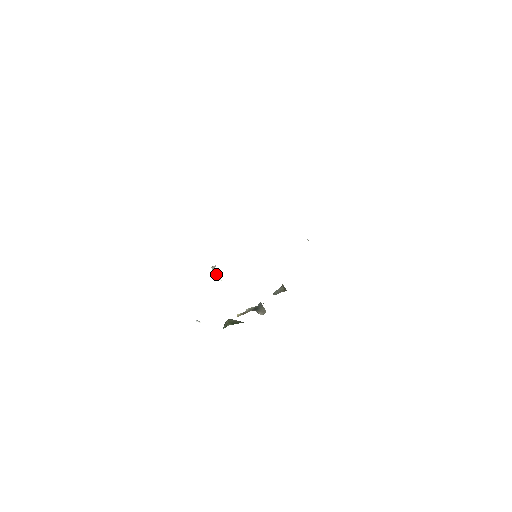
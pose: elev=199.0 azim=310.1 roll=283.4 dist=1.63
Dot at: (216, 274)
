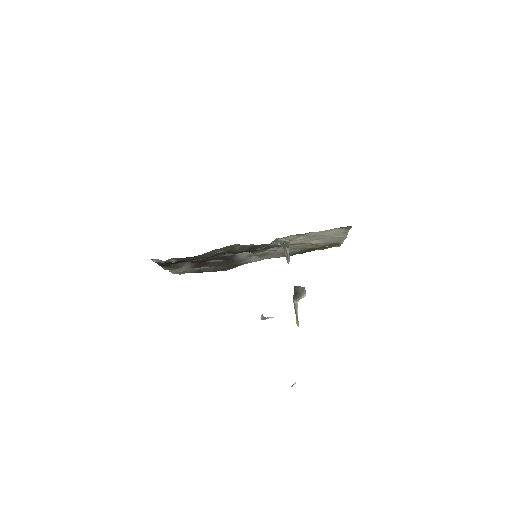
Dot at: occluded
